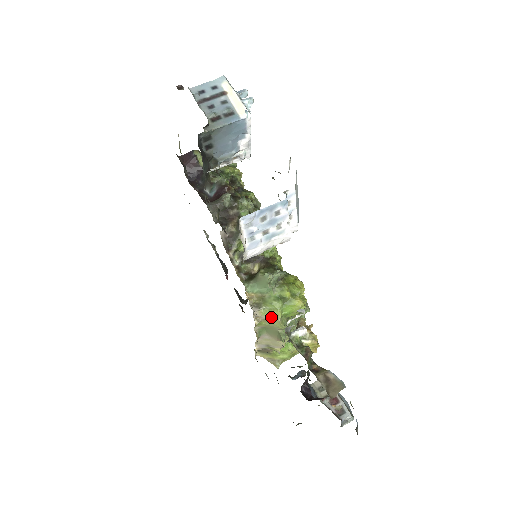
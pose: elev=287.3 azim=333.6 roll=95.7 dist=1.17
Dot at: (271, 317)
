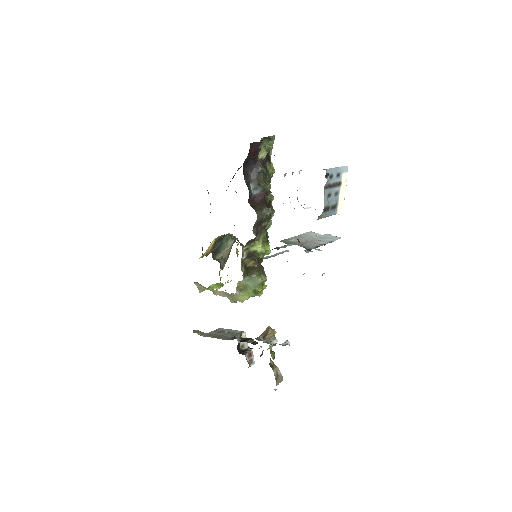
Dot at: (241, 297)
